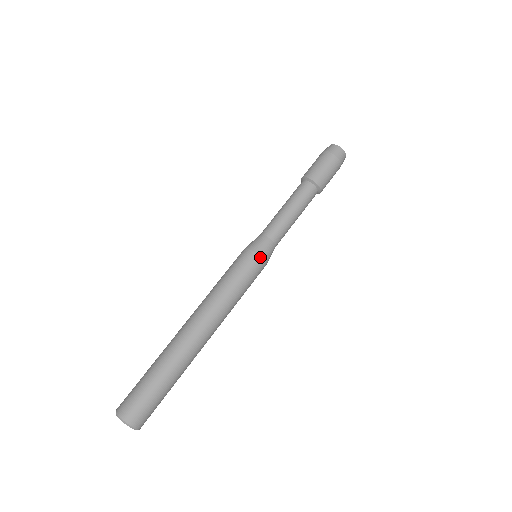
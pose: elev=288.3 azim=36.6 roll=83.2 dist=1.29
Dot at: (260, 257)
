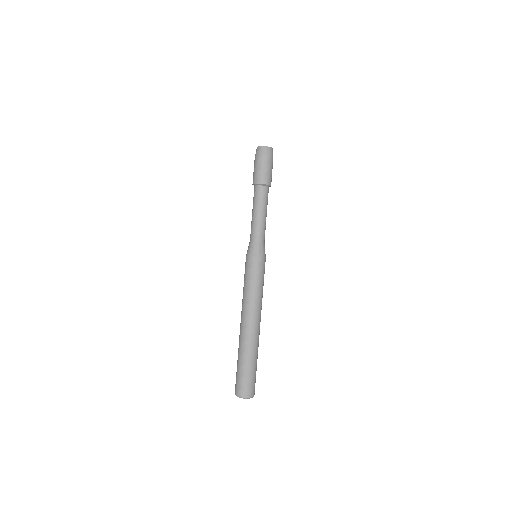
Dot at: (252, 257)
